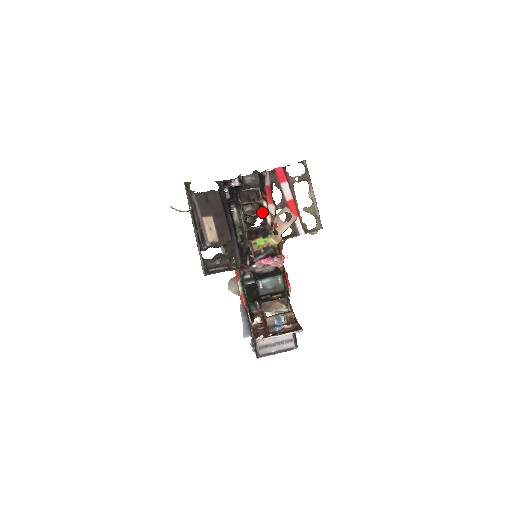
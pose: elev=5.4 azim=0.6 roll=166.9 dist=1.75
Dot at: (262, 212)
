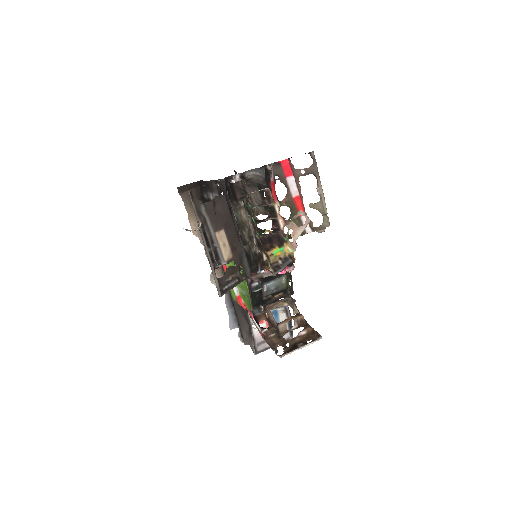
Dot at: (274, 217)
